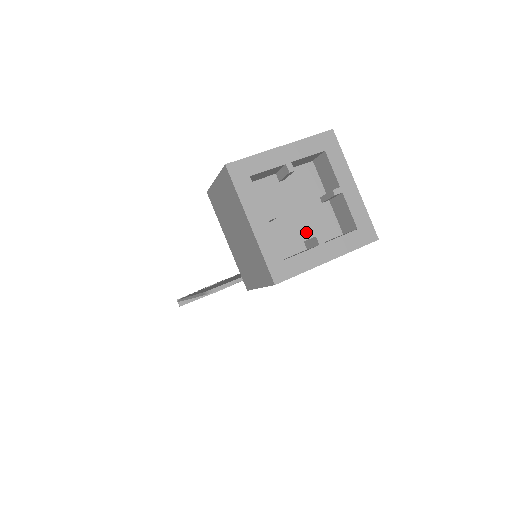
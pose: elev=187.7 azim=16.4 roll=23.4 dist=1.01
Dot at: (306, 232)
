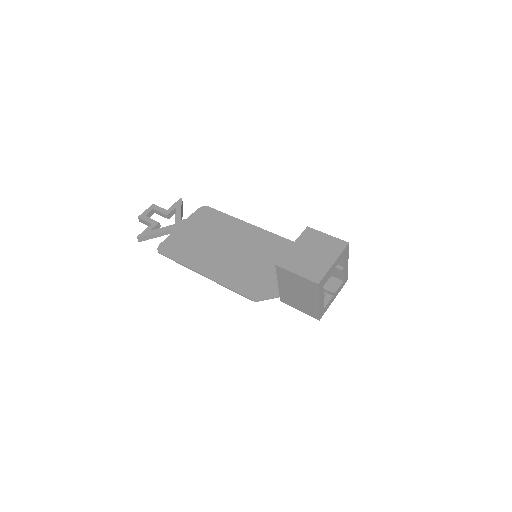
Dot at: occluded
